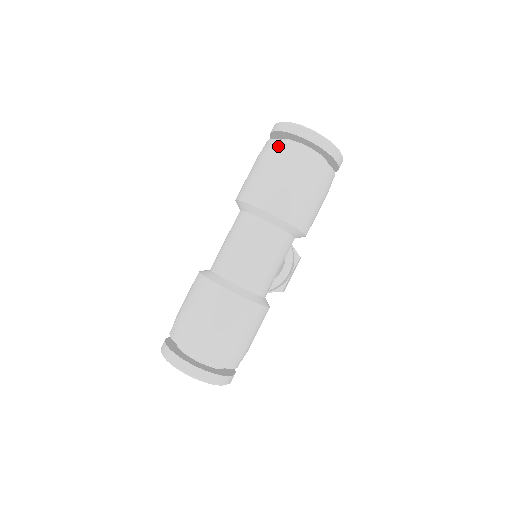
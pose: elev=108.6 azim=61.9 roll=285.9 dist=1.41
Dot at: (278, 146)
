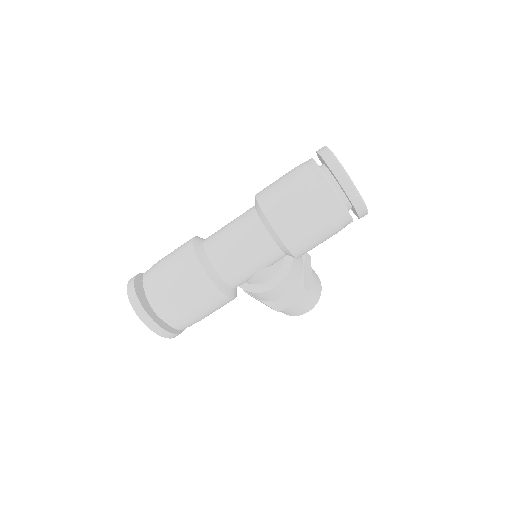
Dot at: (308, 163)
